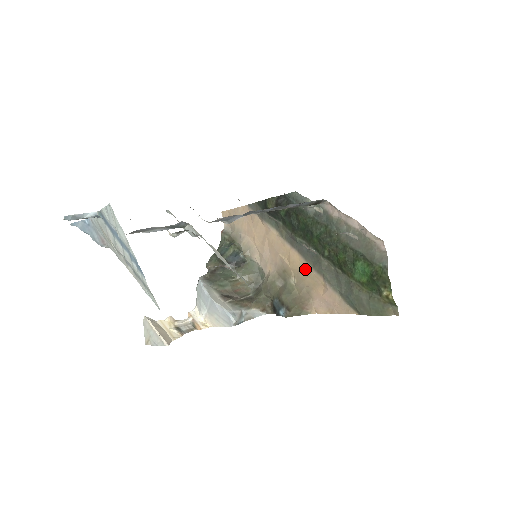
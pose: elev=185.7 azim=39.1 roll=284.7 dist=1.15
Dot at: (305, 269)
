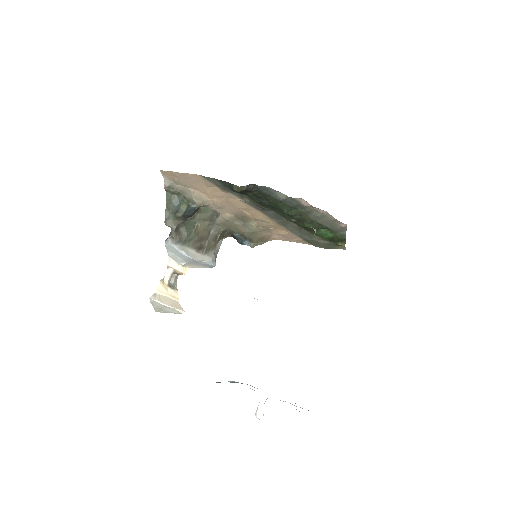
Dot at: (268, 221)
